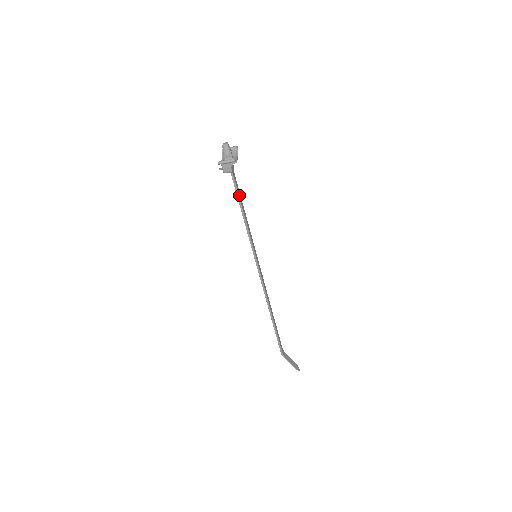
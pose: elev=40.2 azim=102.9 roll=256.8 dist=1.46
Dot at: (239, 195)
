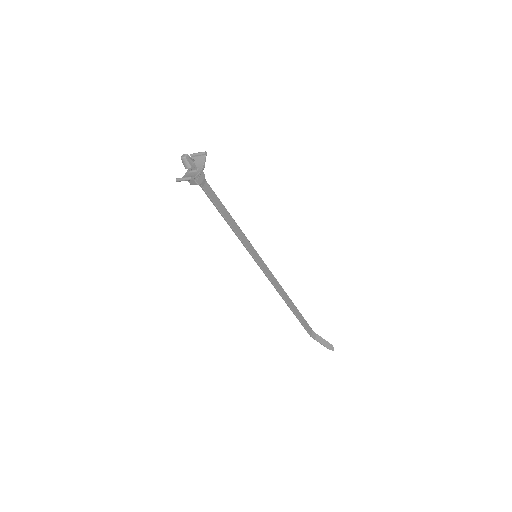
Dot at: (217, 203)
